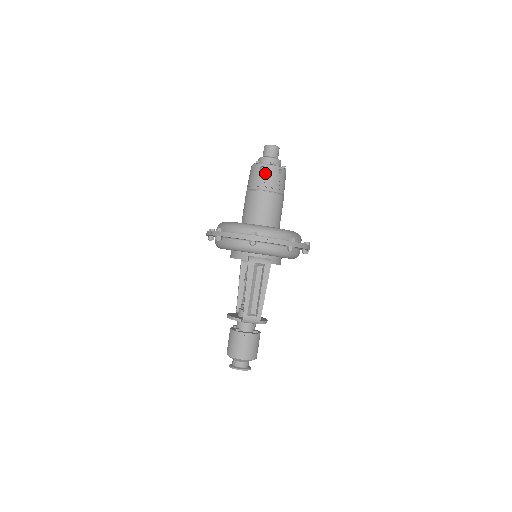
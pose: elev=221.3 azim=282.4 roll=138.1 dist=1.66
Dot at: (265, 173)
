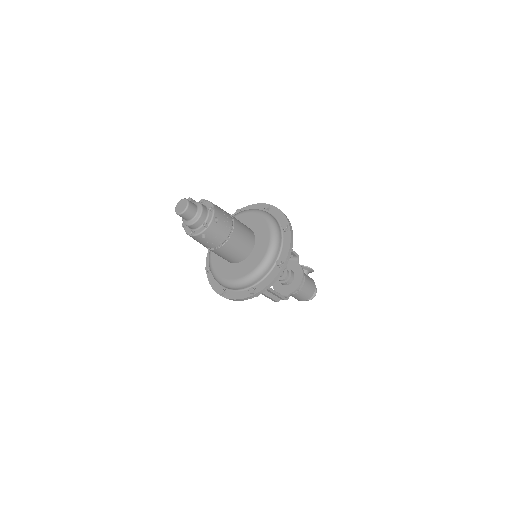
Dot at: occluded
